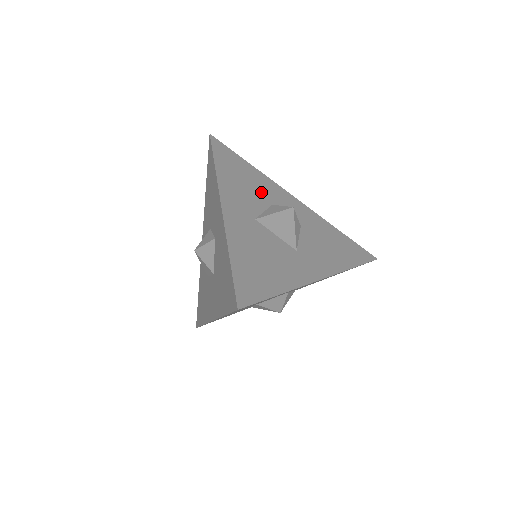
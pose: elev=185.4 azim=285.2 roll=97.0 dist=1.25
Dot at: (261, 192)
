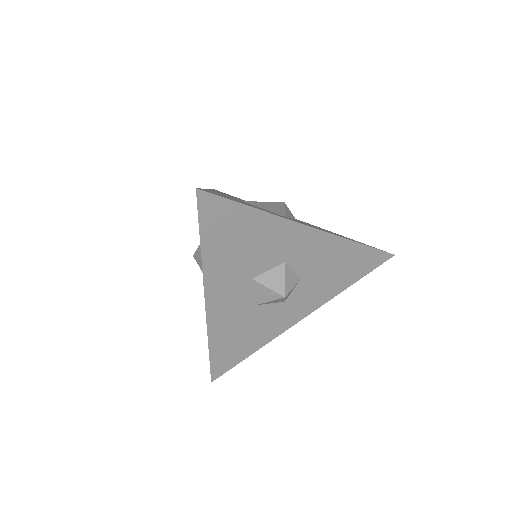
Dot at: occluded
